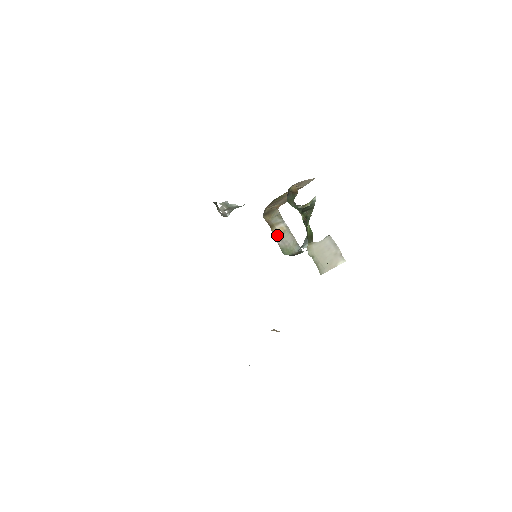
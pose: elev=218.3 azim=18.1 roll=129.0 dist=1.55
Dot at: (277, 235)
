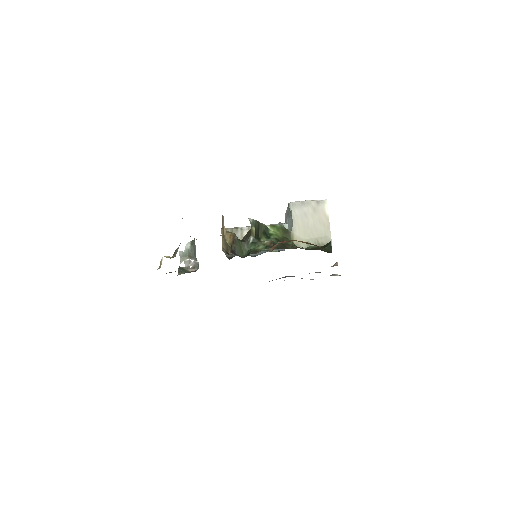
Dot at: occluded
